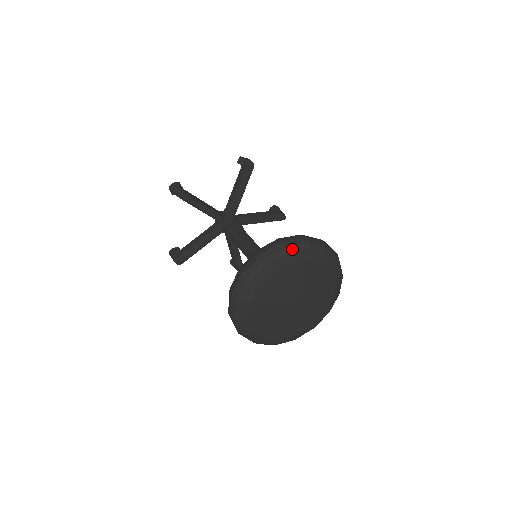
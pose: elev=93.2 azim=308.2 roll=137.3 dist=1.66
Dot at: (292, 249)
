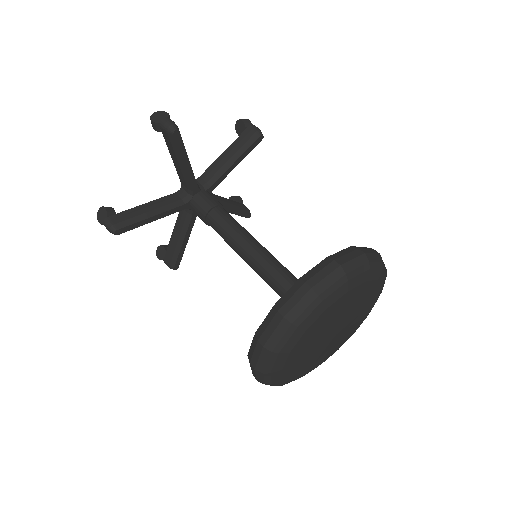
Dot at: (300, 320)
